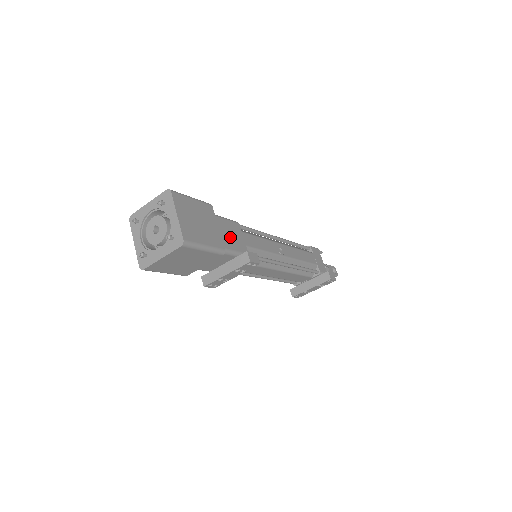
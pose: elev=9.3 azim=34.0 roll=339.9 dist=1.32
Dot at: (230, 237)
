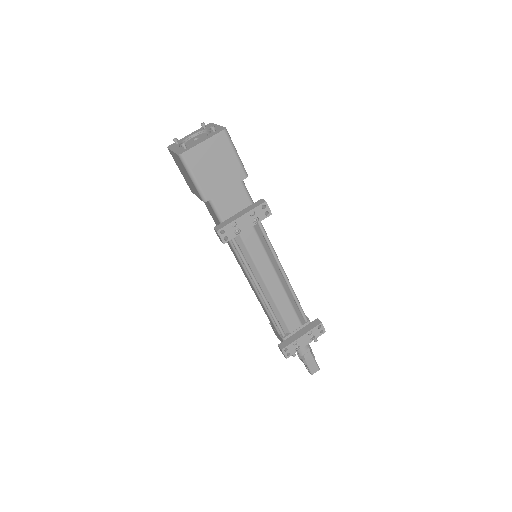
Dot at: occluded
